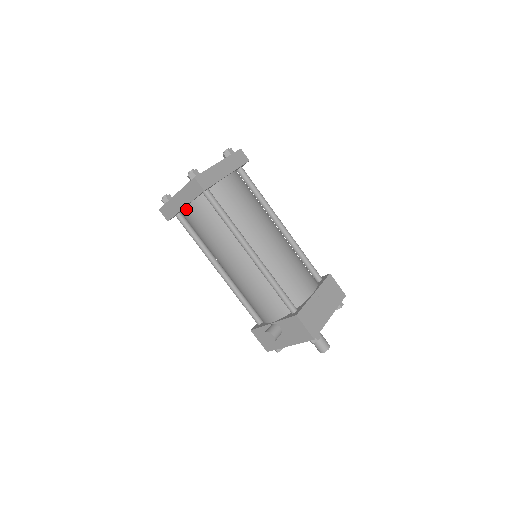
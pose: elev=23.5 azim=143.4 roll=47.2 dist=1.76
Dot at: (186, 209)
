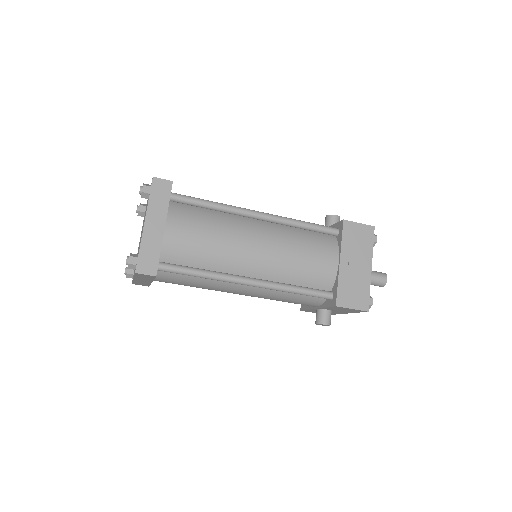
Dot at: occluded
